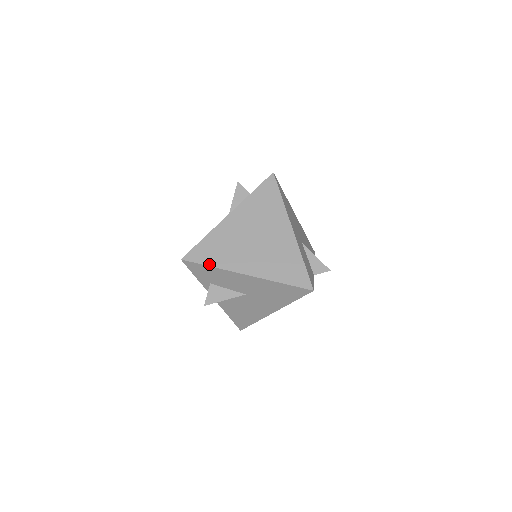
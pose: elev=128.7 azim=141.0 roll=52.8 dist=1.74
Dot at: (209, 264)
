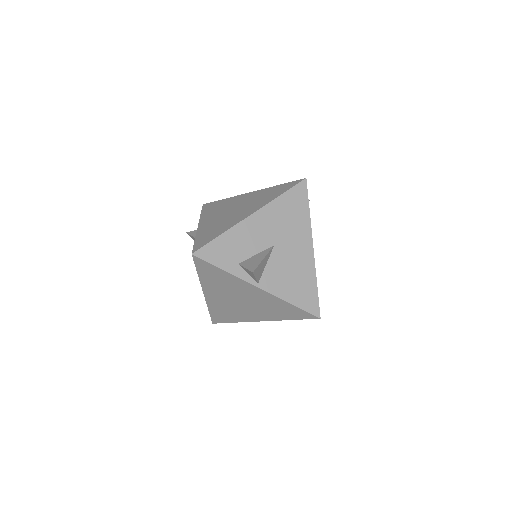
Dot at: (217, 236)
